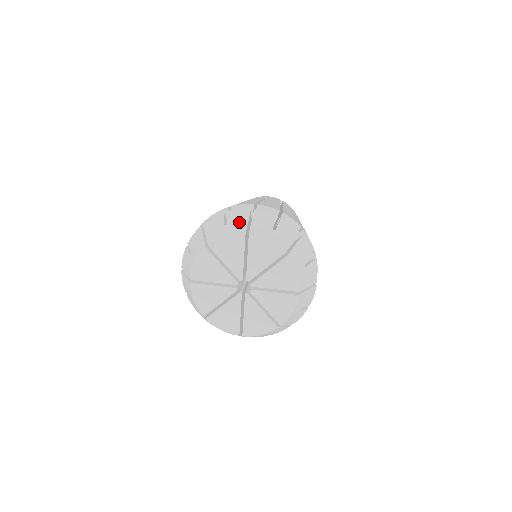
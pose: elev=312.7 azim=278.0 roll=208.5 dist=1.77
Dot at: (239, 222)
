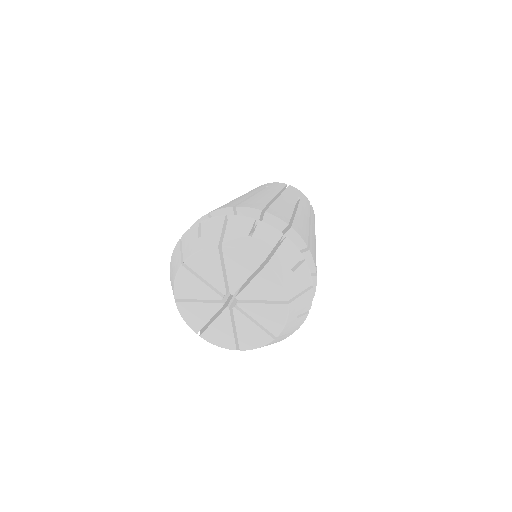
Dot at: (212, 233)
